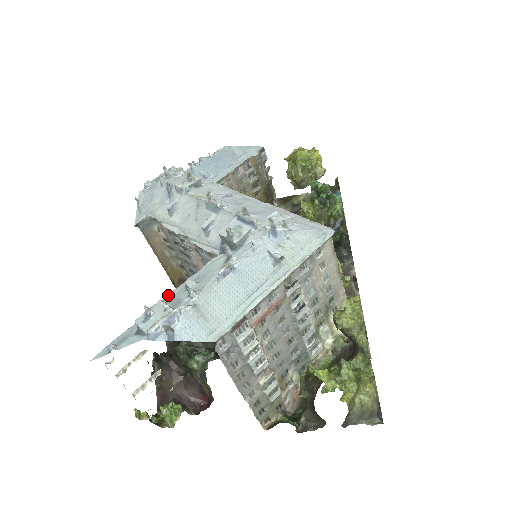
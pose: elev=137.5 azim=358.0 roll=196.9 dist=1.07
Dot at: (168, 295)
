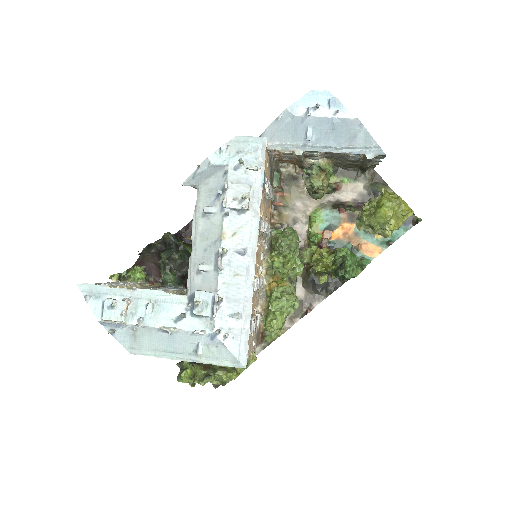
Dot at: (141, 290)
